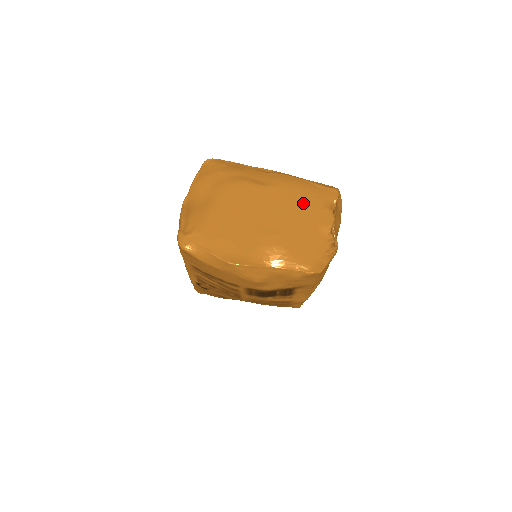
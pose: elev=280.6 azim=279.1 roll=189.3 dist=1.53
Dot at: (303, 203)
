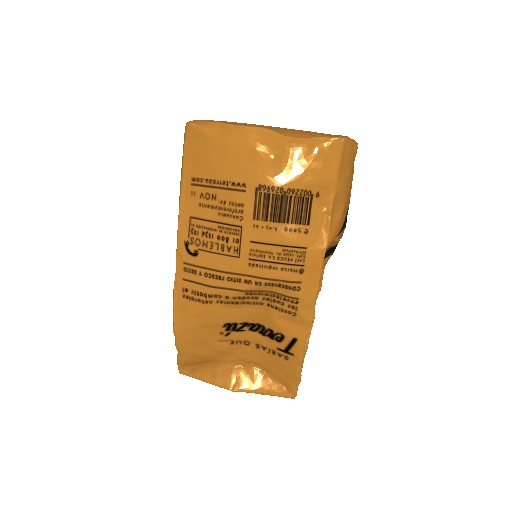
Dot at: occluded
